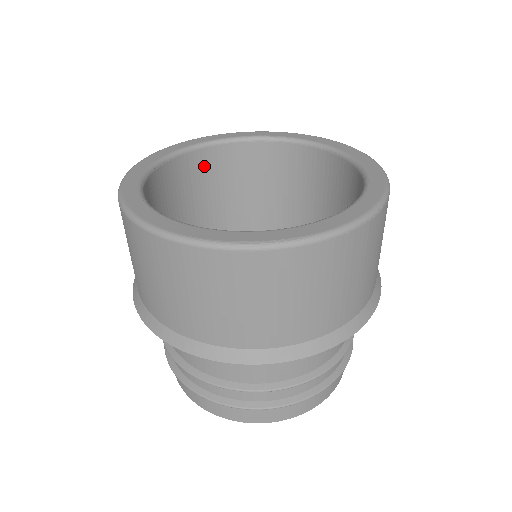
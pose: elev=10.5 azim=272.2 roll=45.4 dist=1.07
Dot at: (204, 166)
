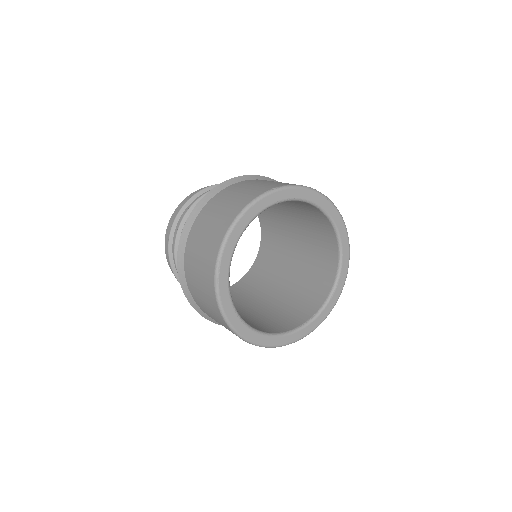
Dot at: occluded
